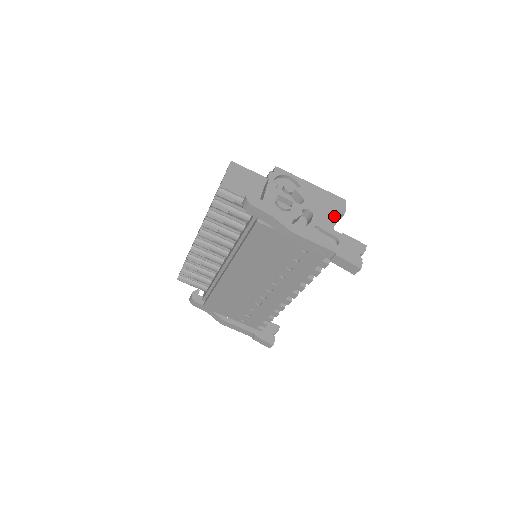
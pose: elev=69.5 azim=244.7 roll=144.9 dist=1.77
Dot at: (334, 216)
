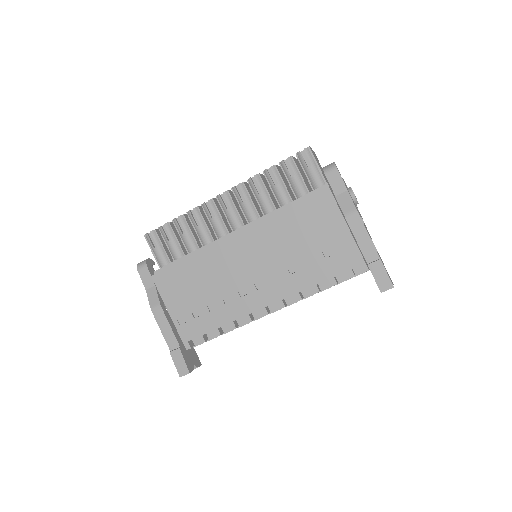
Dot at: occluded
